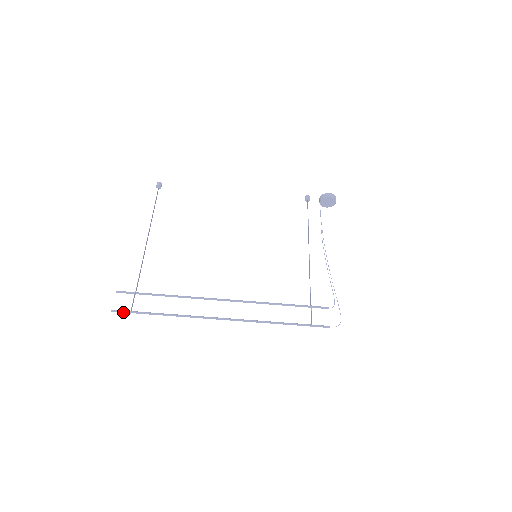
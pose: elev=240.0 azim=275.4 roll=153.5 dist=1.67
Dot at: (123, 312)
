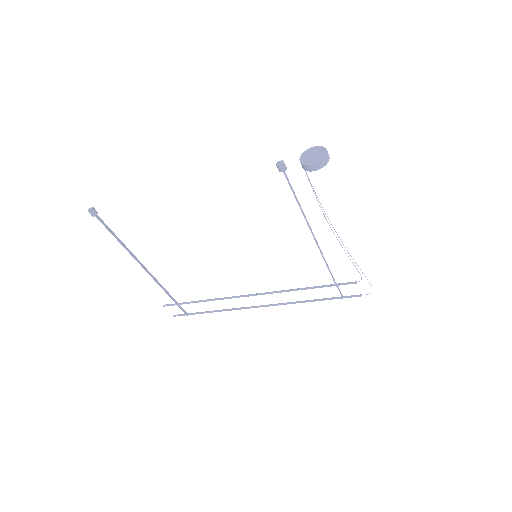
Dot at: (181, 315)
